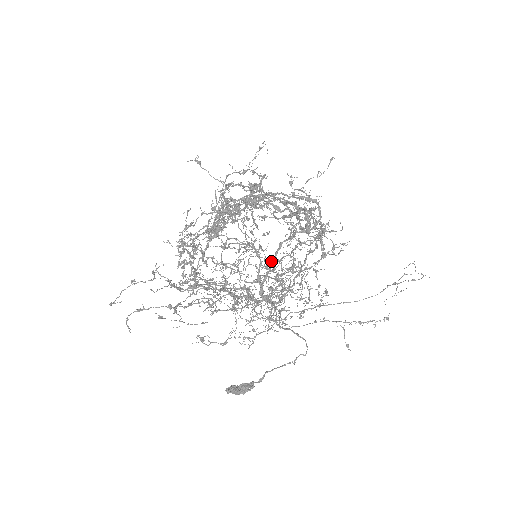
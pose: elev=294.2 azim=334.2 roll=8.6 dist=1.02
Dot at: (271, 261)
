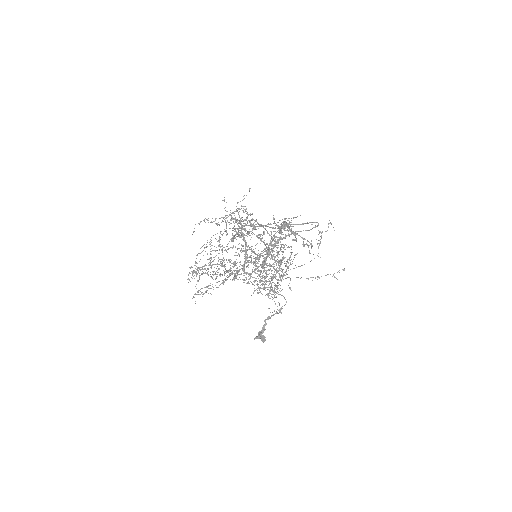
Dot at: (245, 252)
